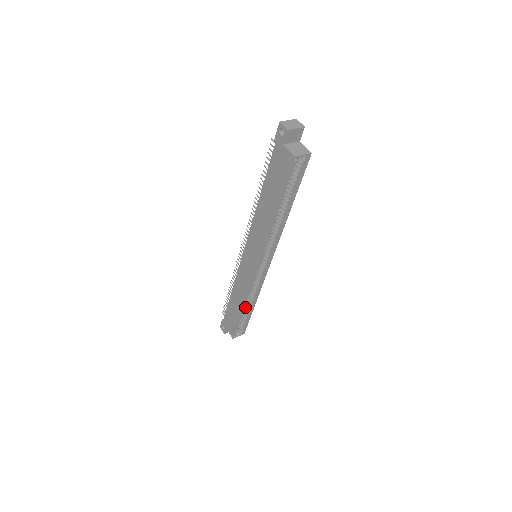
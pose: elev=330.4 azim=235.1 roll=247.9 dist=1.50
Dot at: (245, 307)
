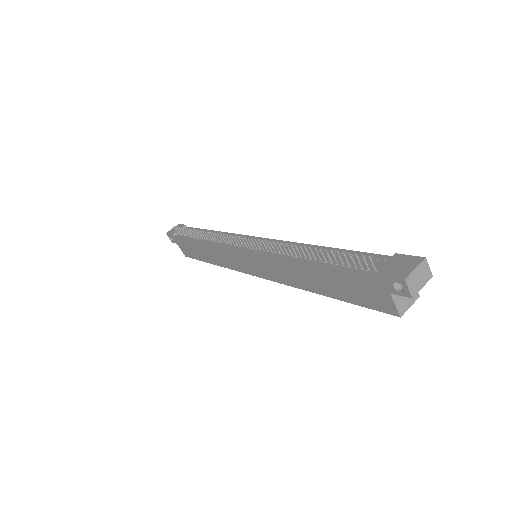
Dot at: occluded
